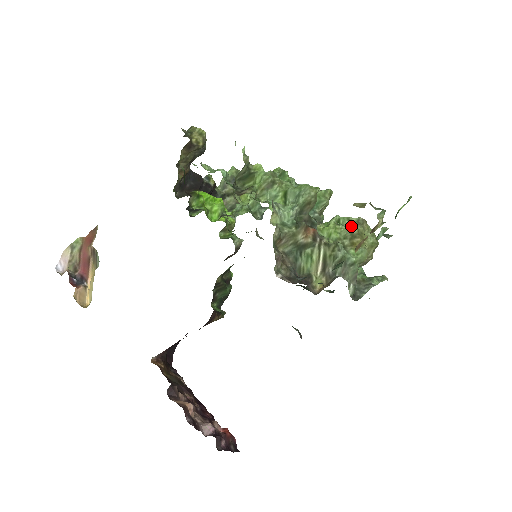
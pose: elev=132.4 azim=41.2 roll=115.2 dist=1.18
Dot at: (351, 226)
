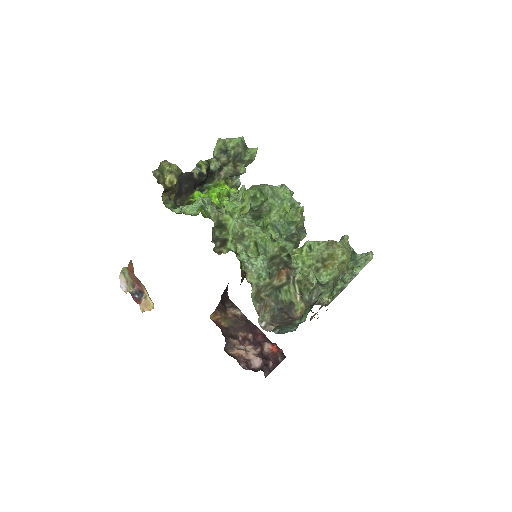
Dot at: (321, 252)
